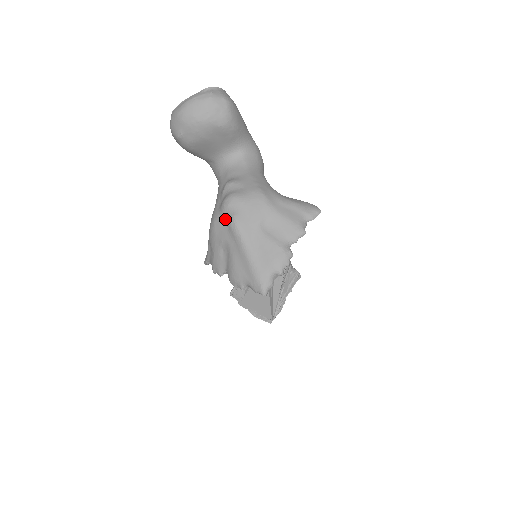
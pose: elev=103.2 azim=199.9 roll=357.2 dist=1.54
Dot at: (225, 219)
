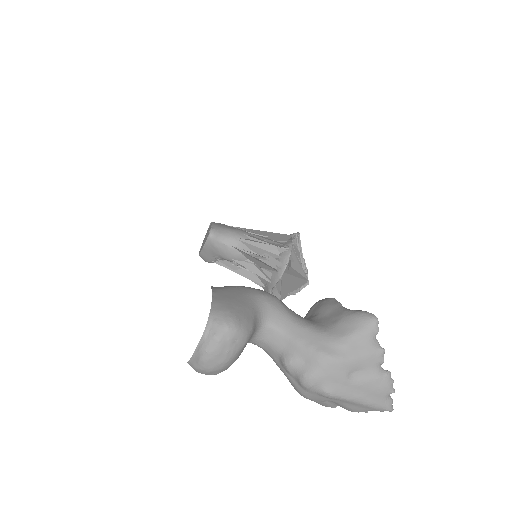
Dot at: (316, 394)
